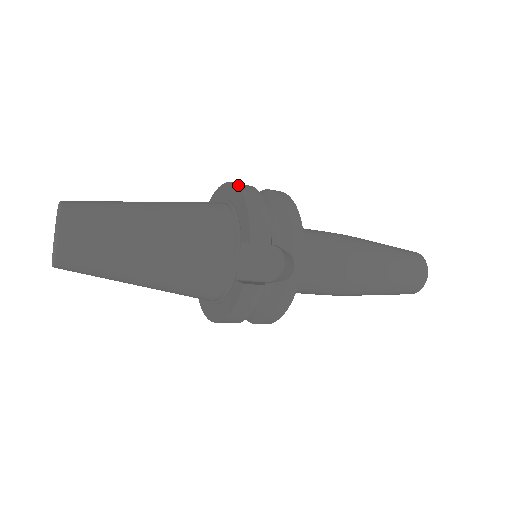
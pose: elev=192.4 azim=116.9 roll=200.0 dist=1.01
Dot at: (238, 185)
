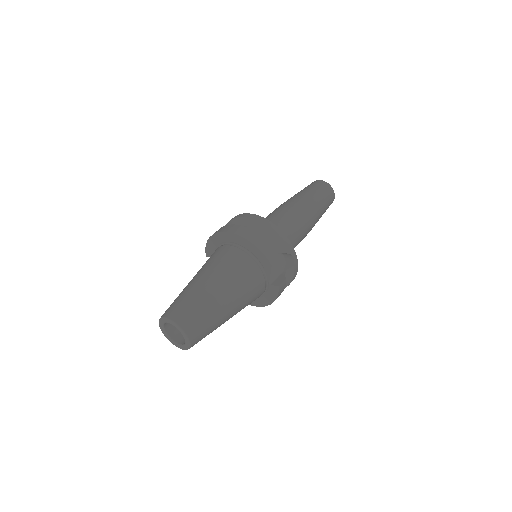
Dot at: (237, 234)
